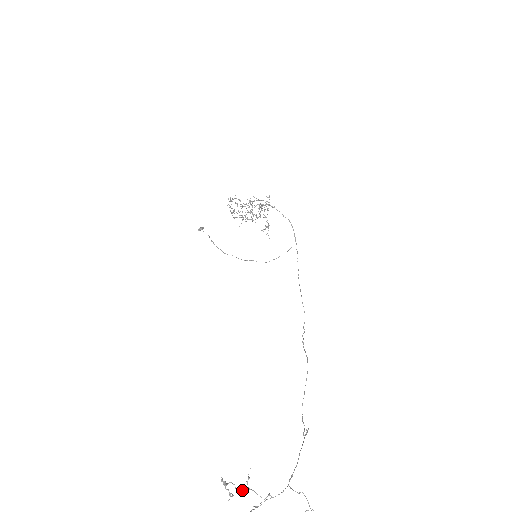
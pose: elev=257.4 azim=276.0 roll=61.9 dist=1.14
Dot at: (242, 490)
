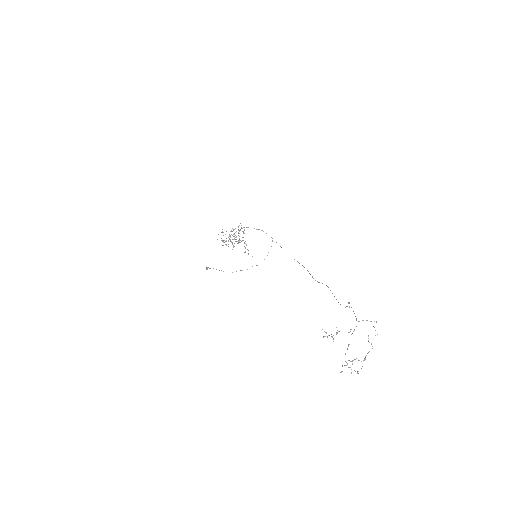
Dot at: occluded
